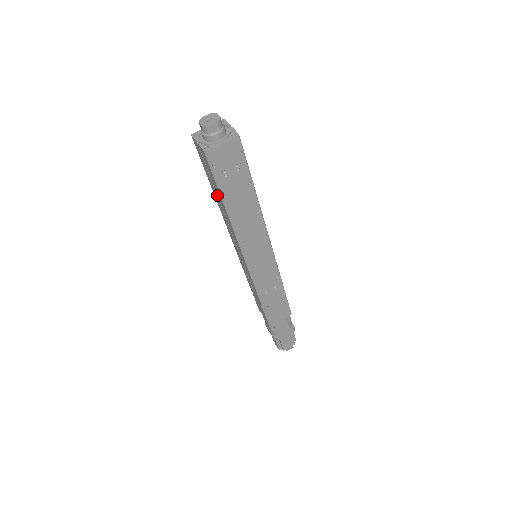
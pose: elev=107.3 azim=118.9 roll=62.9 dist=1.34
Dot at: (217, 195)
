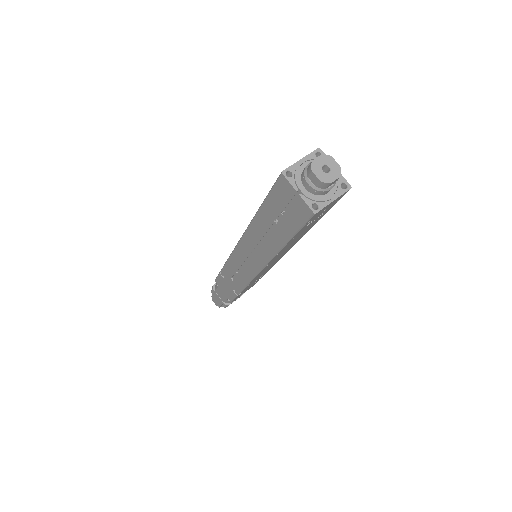
Dot at: (272, 228)
